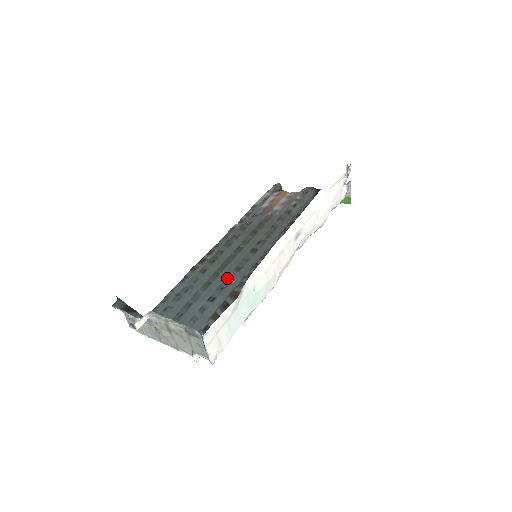
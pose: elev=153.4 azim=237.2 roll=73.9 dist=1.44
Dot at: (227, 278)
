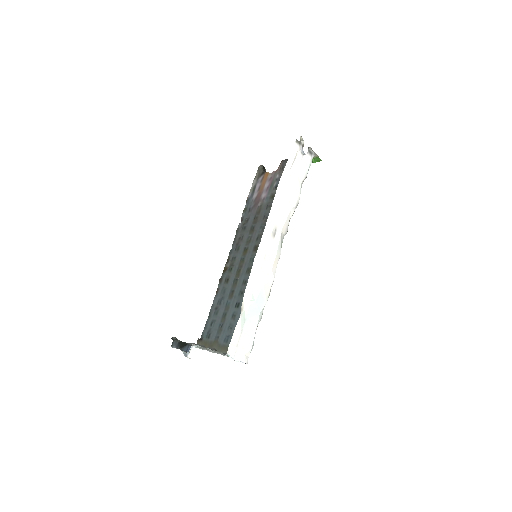
Dot at: (243, 282)
